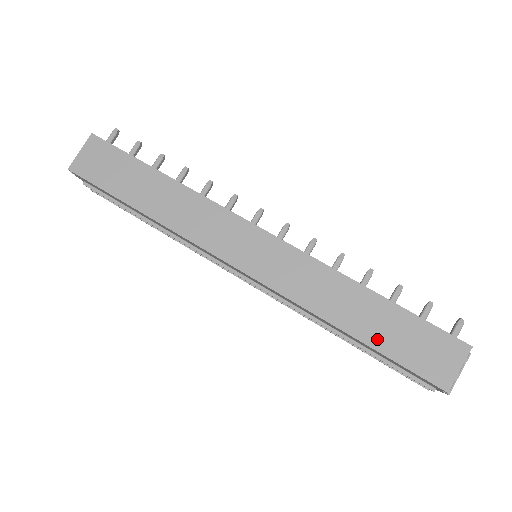
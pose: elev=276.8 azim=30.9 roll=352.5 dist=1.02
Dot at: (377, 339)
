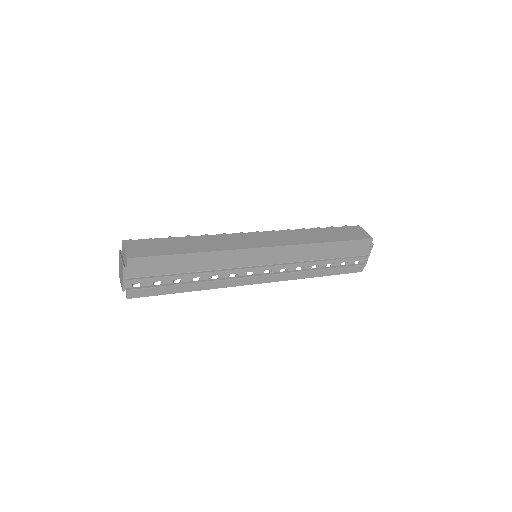
Dot at: (336, 238)
